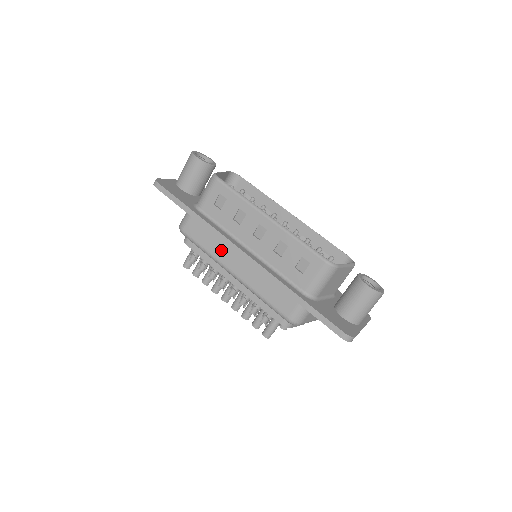
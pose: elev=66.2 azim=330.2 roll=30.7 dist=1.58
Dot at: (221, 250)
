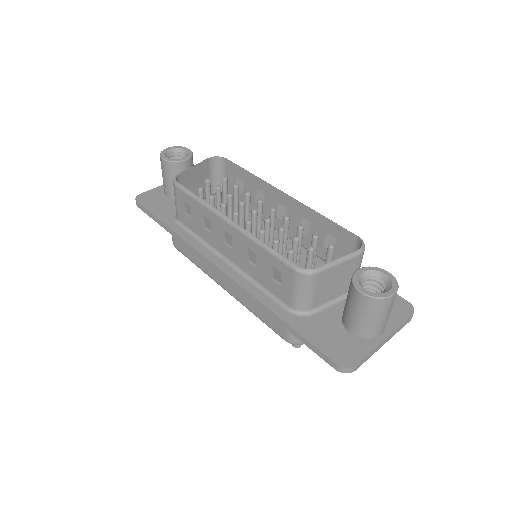
Dot at: (206, 265)
